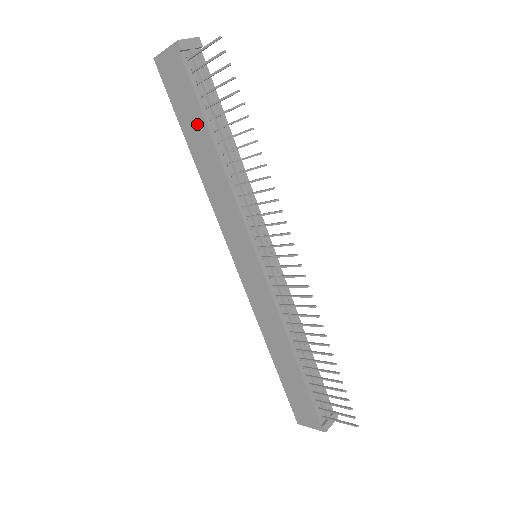
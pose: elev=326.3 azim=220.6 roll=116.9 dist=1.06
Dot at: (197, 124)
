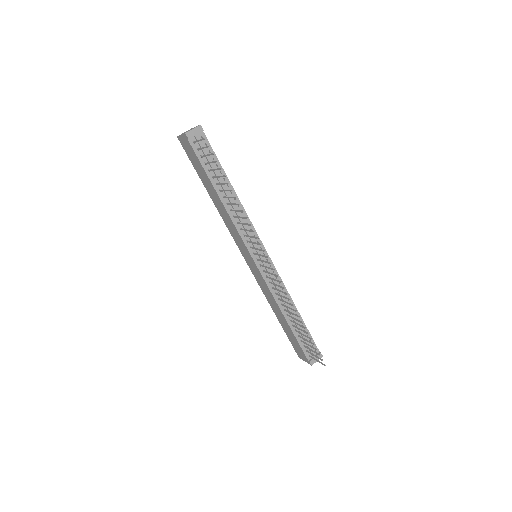
Dot at: (206, 179)
